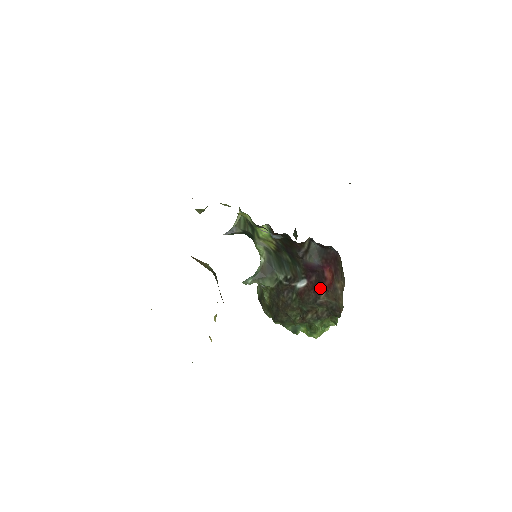
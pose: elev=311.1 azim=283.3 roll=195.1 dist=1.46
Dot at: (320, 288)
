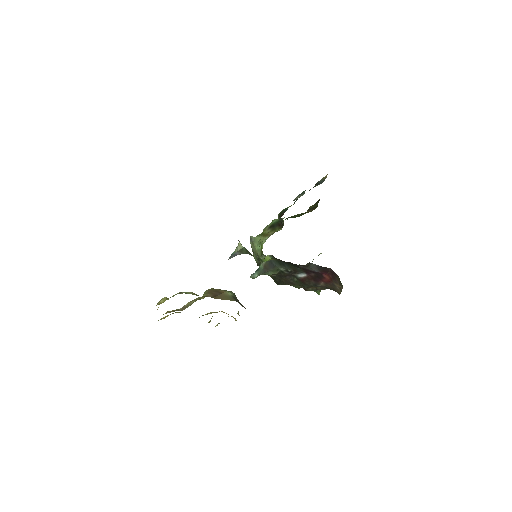
Dot at: (319, 280)
